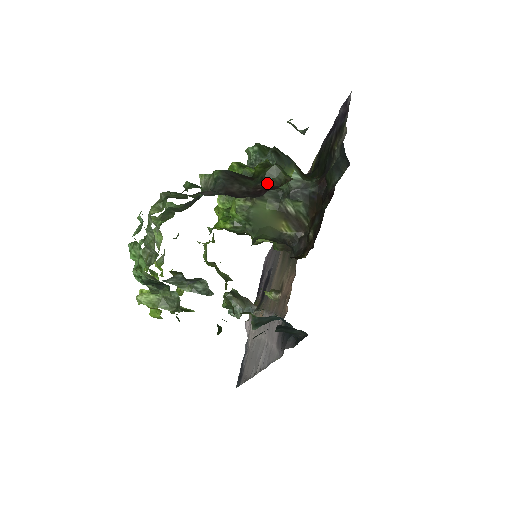
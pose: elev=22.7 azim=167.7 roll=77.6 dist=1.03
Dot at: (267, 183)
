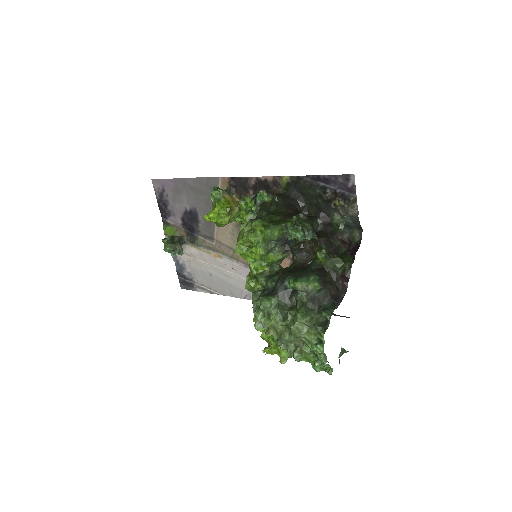
Dot at: (340, 274)
